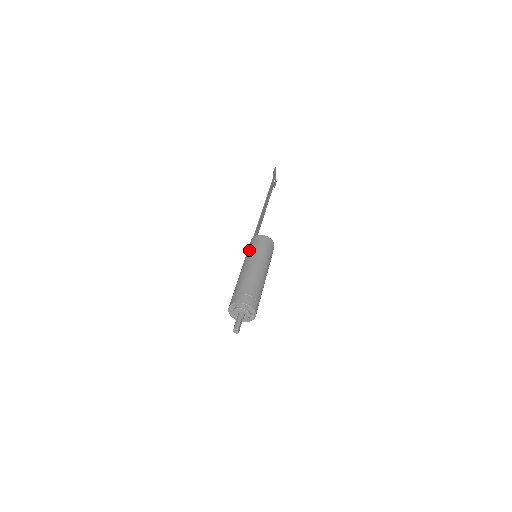
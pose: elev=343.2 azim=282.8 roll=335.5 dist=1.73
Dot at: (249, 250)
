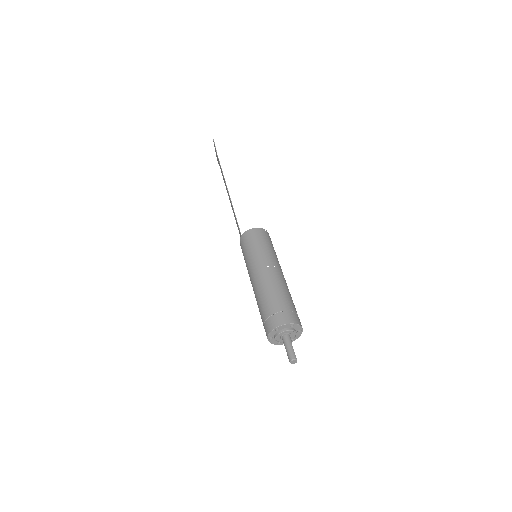
Dot at: (249, 252)
